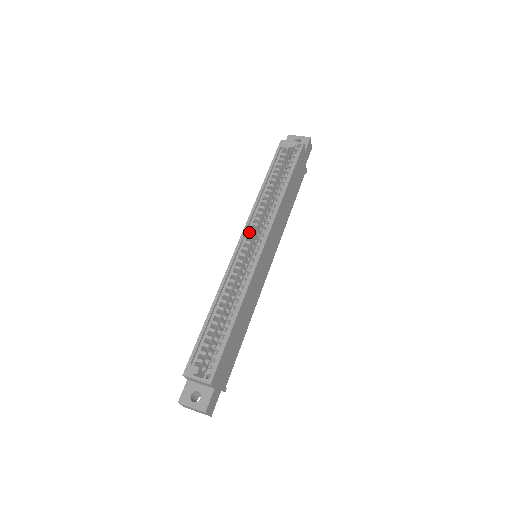
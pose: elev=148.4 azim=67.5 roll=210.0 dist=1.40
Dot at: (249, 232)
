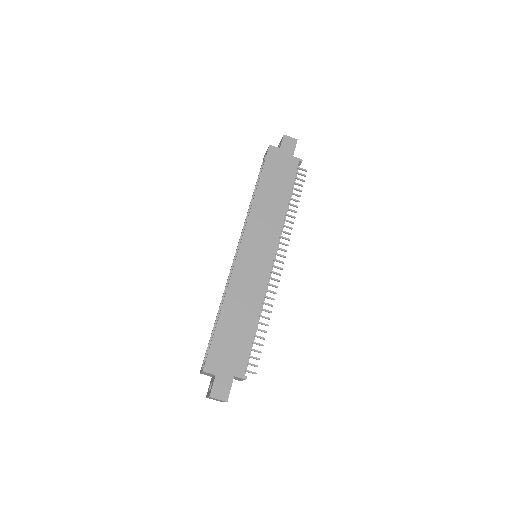
Dot at: occluded
